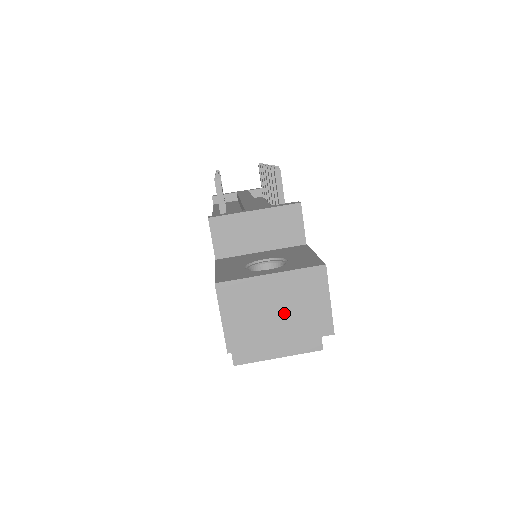
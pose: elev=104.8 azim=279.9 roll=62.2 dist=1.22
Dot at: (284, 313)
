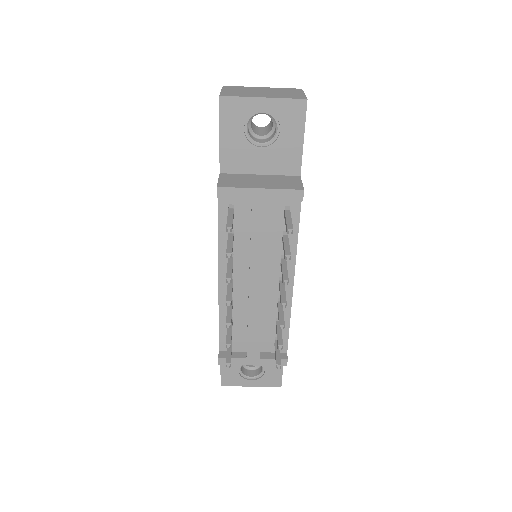
Dot at: occluded
